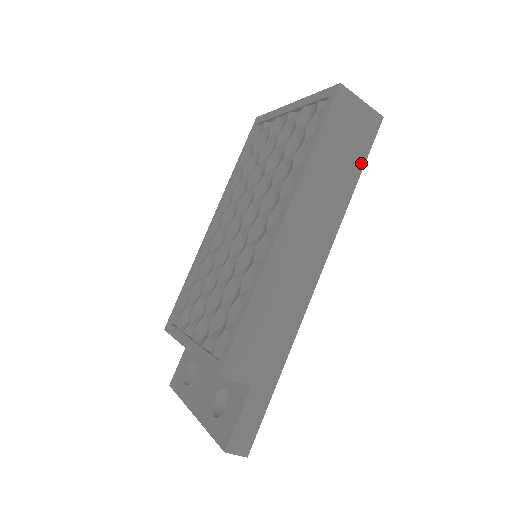
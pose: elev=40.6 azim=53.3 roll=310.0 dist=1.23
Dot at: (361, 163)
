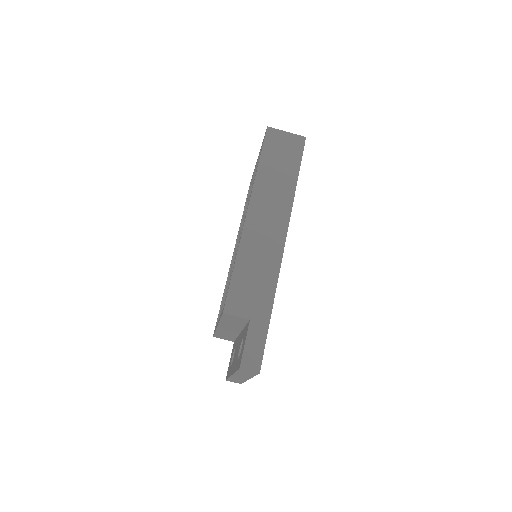
Dot at: (297, 166)
